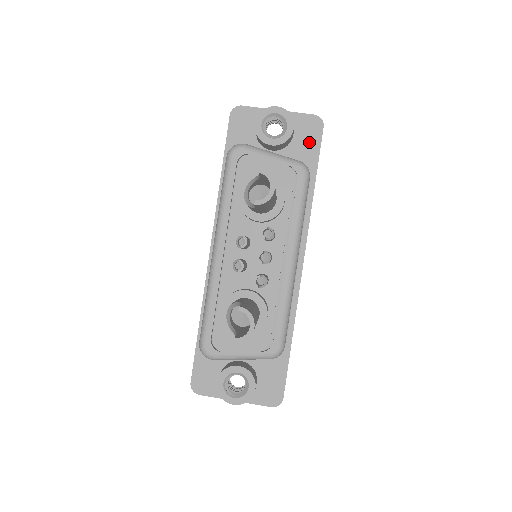
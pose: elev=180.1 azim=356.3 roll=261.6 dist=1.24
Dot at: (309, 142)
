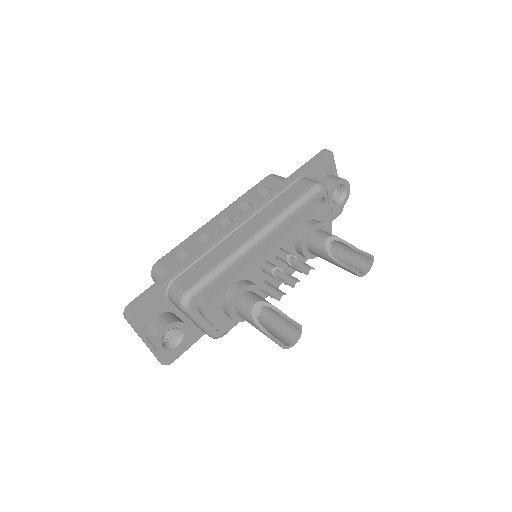
Dot at: occluded
